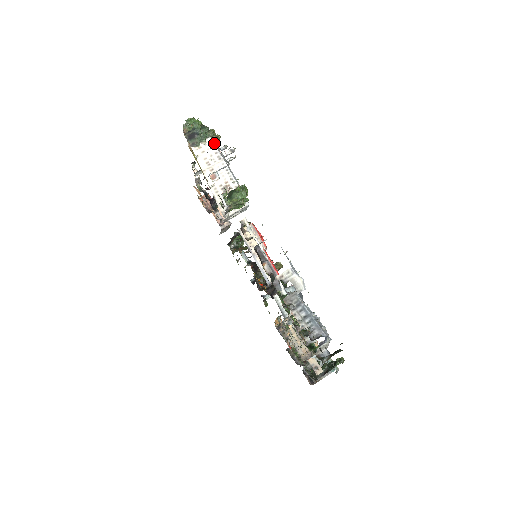
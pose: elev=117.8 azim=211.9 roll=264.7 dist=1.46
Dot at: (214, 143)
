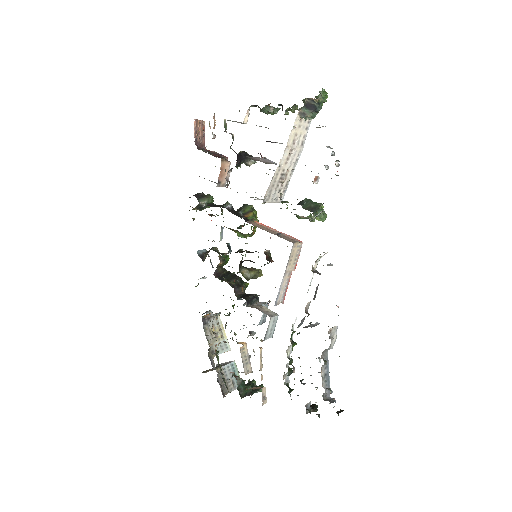
Dot at: (309, 125)
